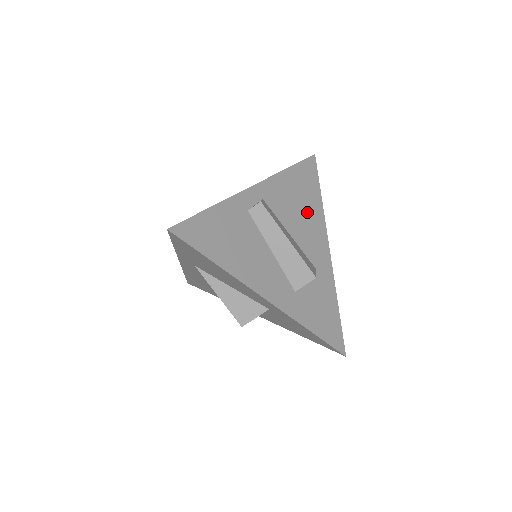
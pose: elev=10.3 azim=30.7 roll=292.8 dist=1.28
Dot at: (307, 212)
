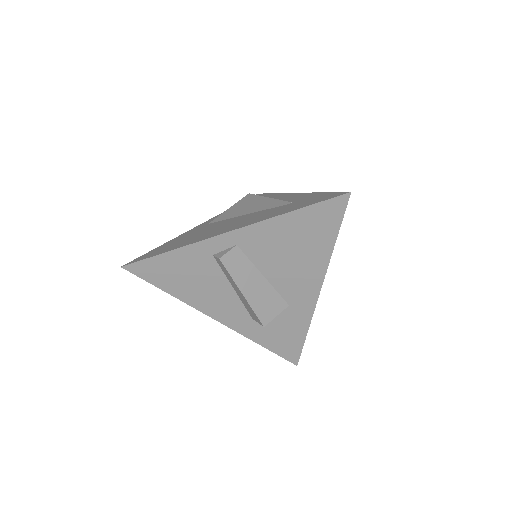
Dot at: (301, 257)
